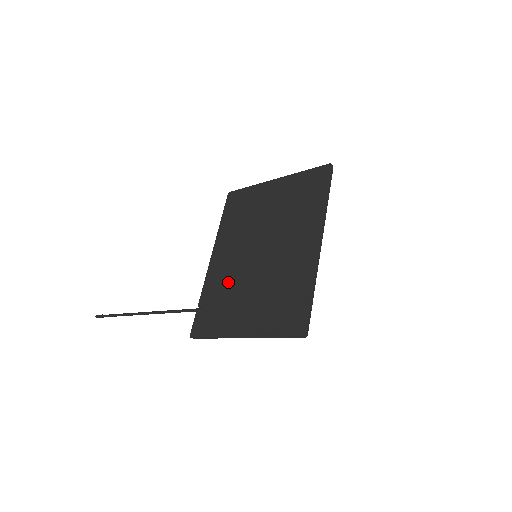
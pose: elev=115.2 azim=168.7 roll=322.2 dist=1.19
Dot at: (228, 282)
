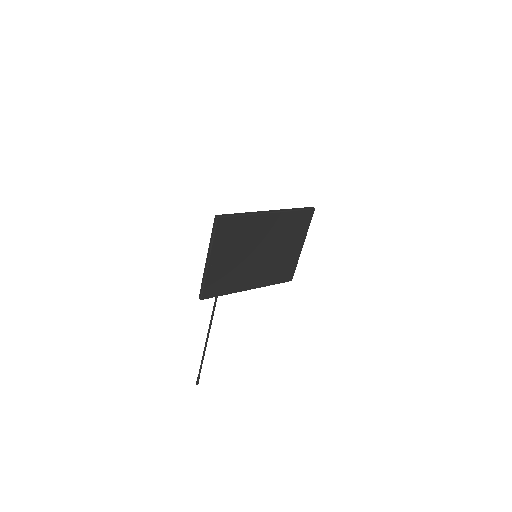
Dot at: (236, 273)
